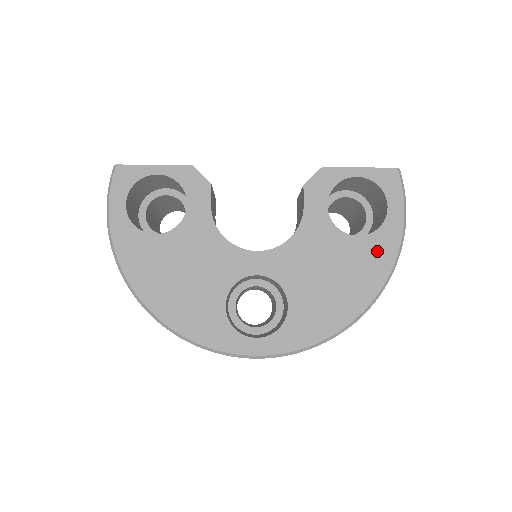
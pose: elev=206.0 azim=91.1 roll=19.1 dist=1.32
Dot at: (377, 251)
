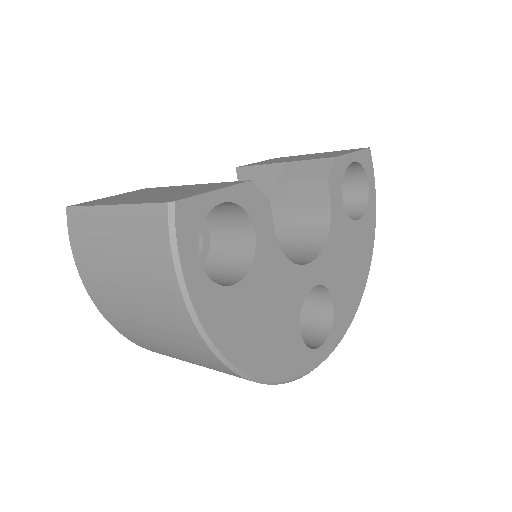
Dot at: (367, 229)
